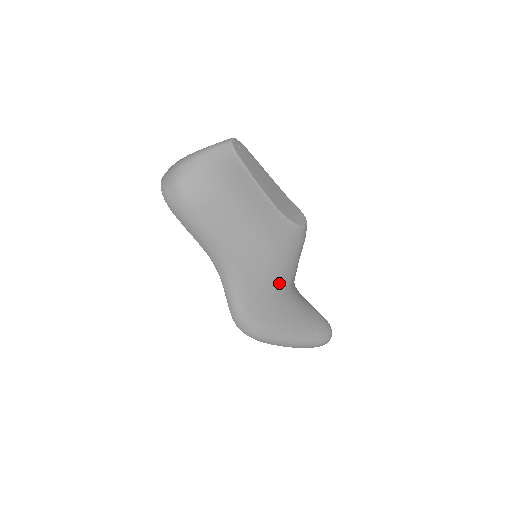
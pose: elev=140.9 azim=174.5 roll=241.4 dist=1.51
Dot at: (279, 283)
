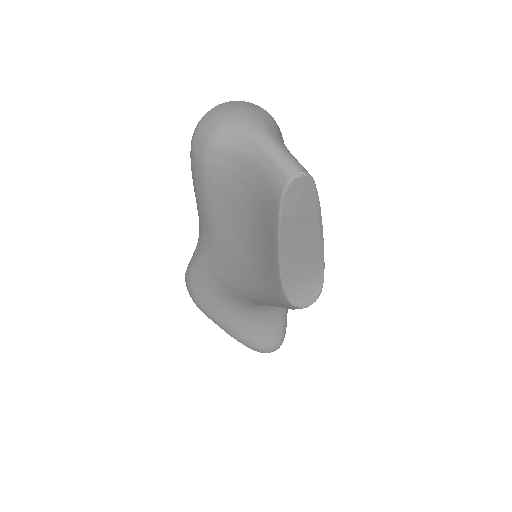
Dot at: (248, 298)
